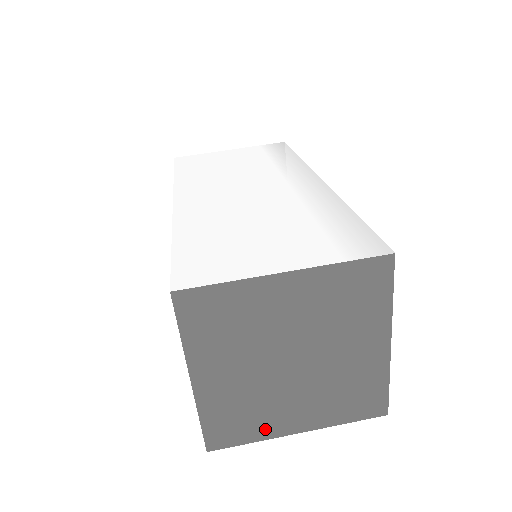
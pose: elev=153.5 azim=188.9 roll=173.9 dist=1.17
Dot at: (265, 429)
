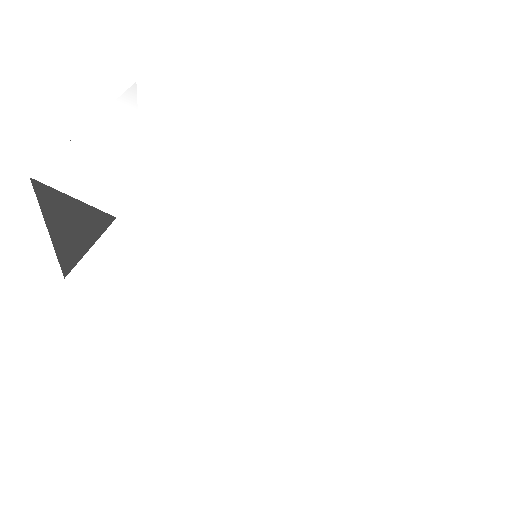
Dot at: occluded
